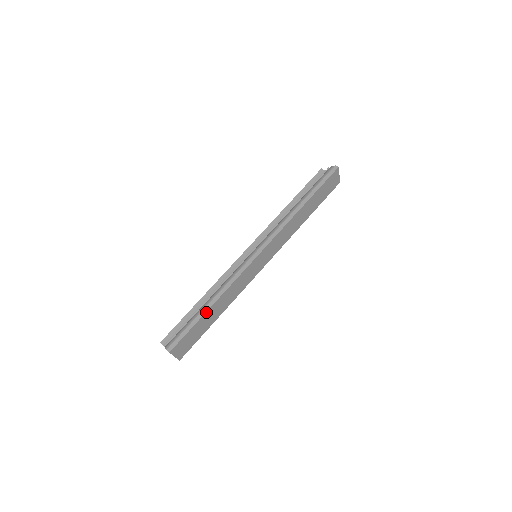
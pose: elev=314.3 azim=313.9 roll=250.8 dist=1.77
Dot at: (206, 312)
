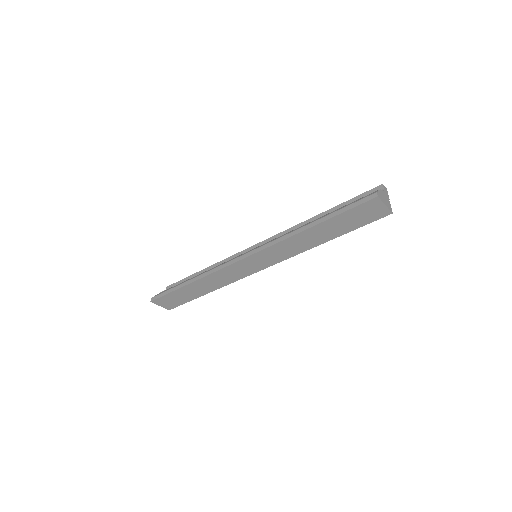
Dot at: (184, 286)
